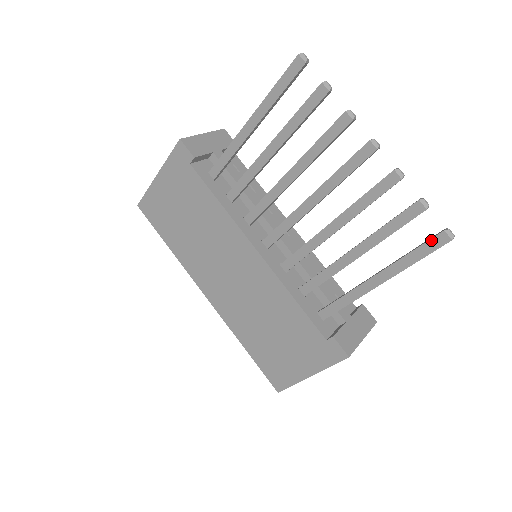
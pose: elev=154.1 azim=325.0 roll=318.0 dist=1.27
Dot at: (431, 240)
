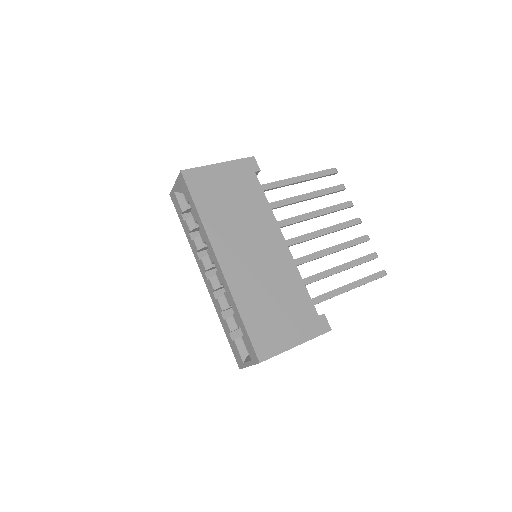
Dot at: (378, 272)
